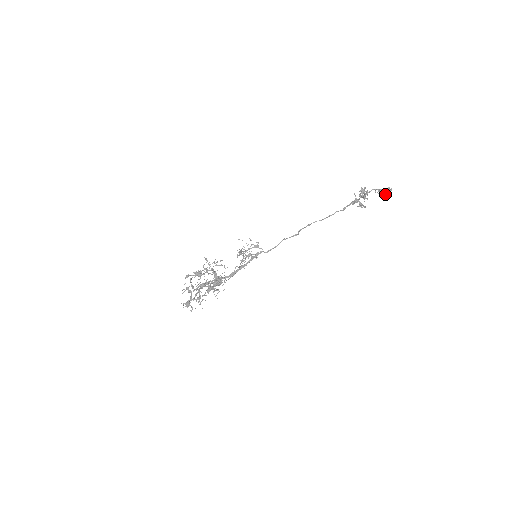
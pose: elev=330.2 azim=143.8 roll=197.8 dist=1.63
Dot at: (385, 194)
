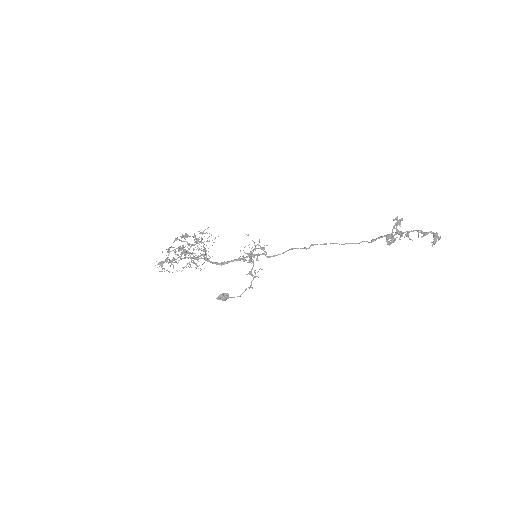
Dot at: (431, 242)
